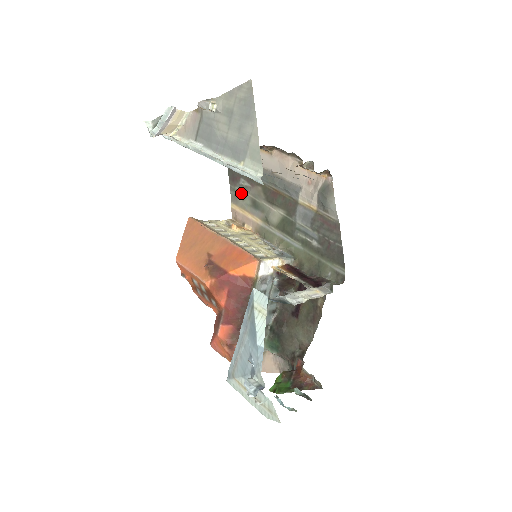
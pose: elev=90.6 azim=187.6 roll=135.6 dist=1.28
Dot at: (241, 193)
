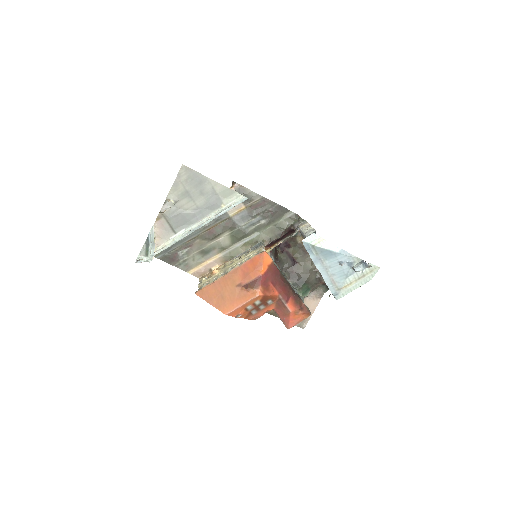
Dot at: (187, 259)
